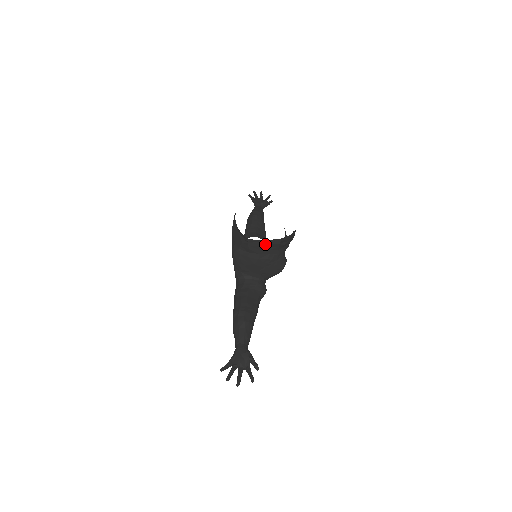
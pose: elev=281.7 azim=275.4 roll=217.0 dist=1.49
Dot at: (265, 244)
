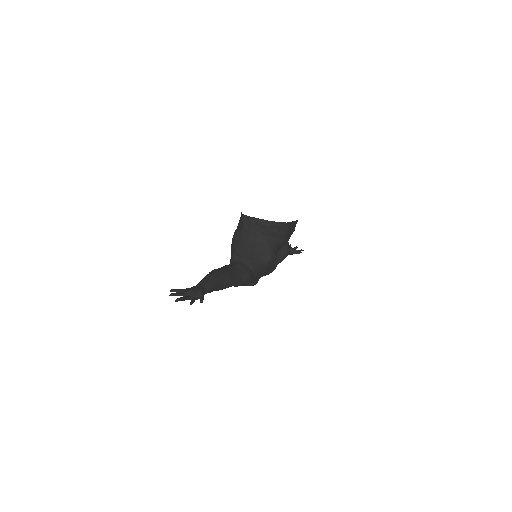
Dot at: (256, 223)
